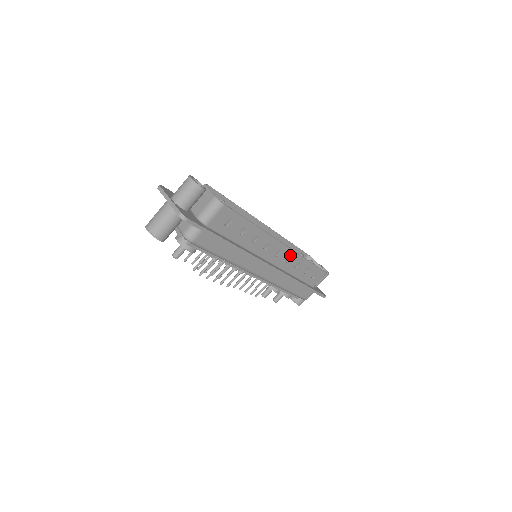
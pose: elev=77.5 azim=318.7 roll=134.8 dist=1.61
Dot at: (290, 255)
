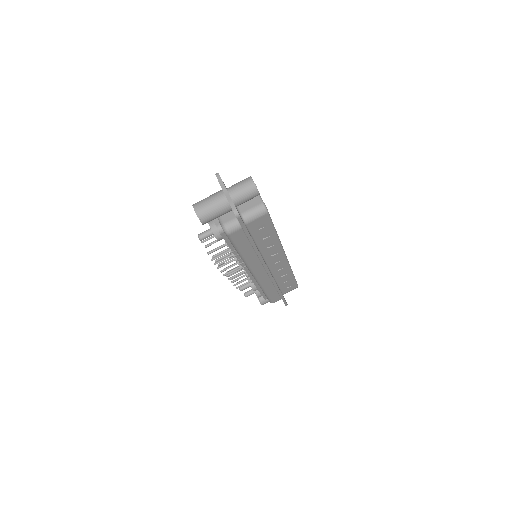
Dot at: (284, 265)
